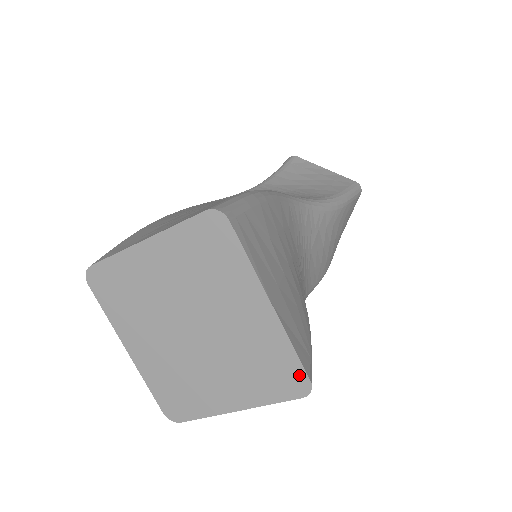
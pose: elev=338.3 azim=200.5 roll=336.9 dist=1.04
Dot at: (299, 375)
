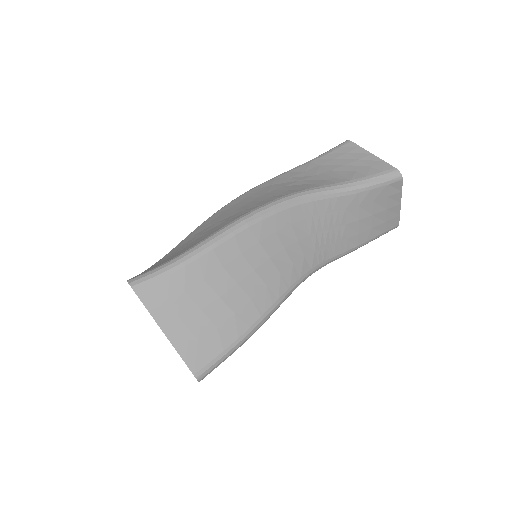
Dot at: occluded
